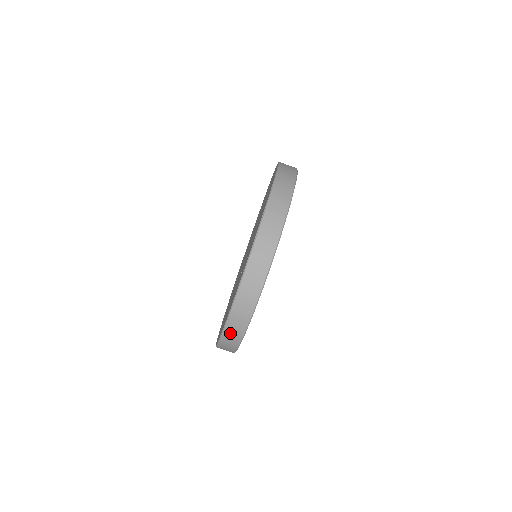
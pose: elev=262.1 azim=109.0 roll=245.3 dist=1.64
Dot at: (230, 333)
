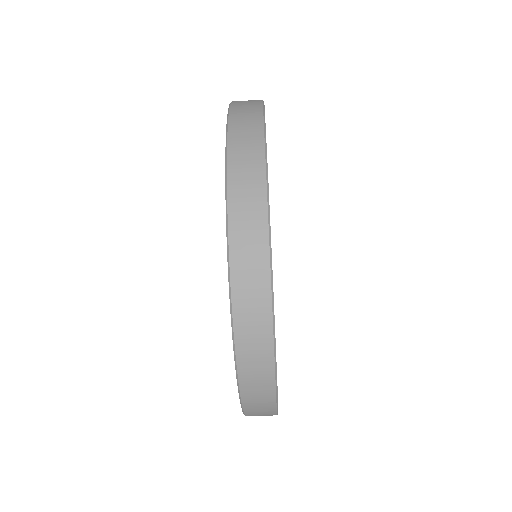
Dot at: occluded
